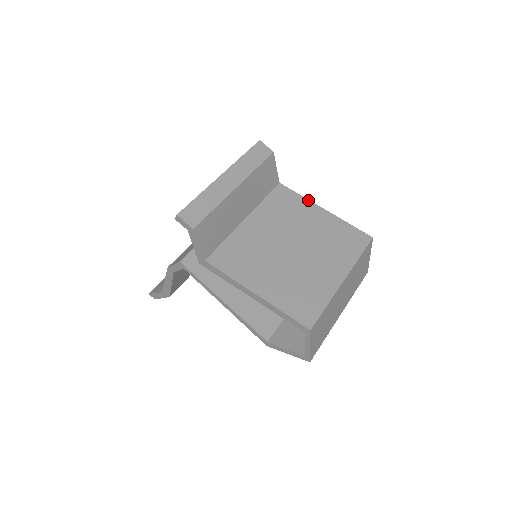
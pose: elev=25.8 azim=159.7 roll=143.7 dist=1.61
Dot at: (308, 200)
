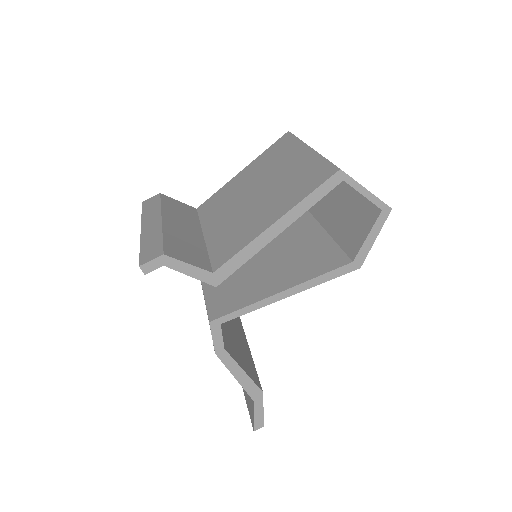
Dot at: (225, 184)
